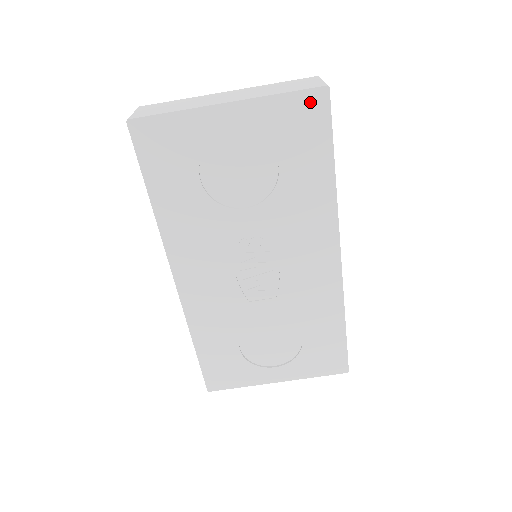
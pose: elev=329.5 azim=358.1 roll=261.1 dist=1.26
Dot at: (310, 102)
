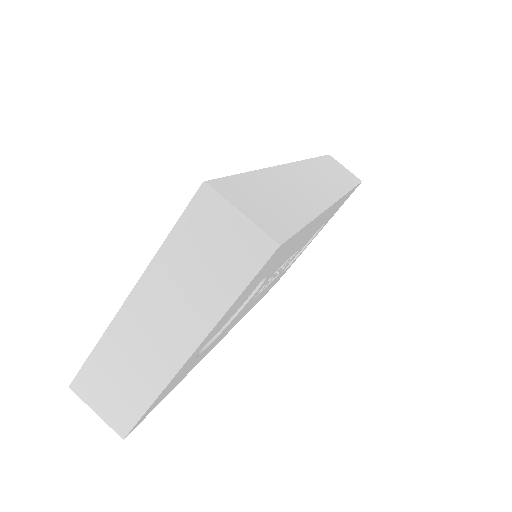
Dot at: (266, 265)
